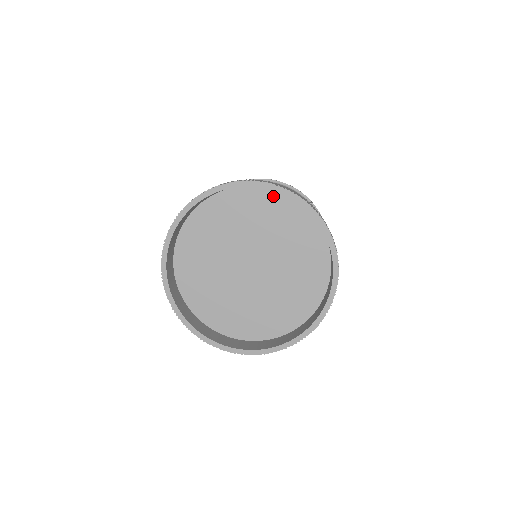
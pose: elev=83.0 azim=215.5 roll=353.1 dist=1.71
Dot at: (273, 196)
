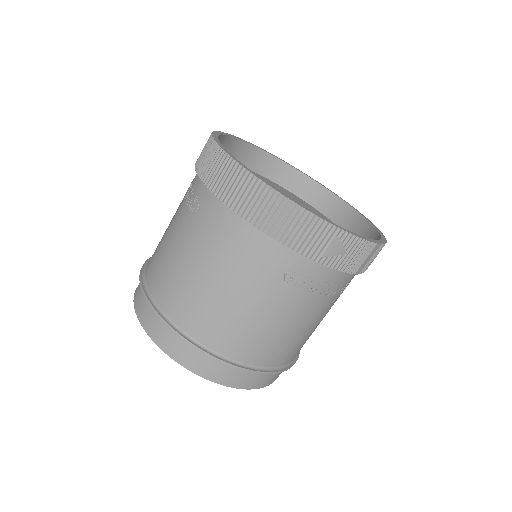
Dot at: (303, 201)
